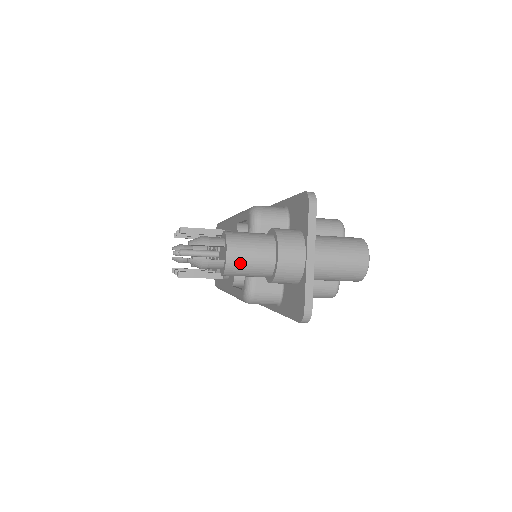
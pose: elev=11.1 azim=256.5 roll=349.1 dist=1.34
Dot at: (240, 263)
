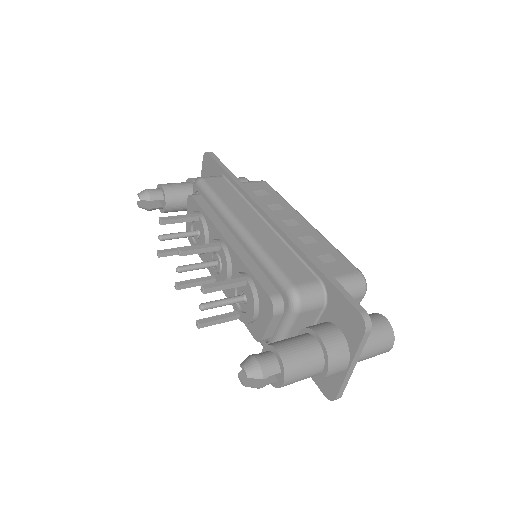
Dot at: (292, 383)
